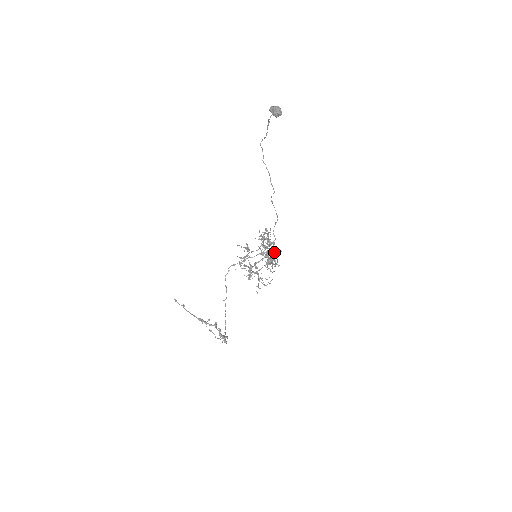
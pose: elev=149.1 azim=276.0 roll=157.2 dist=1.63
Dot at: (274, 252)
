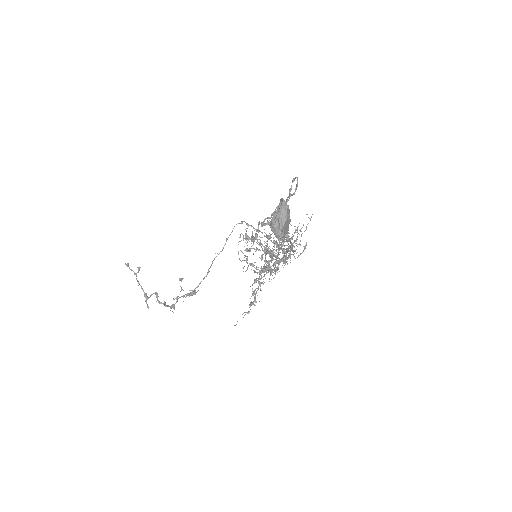
Dot at: occluded
